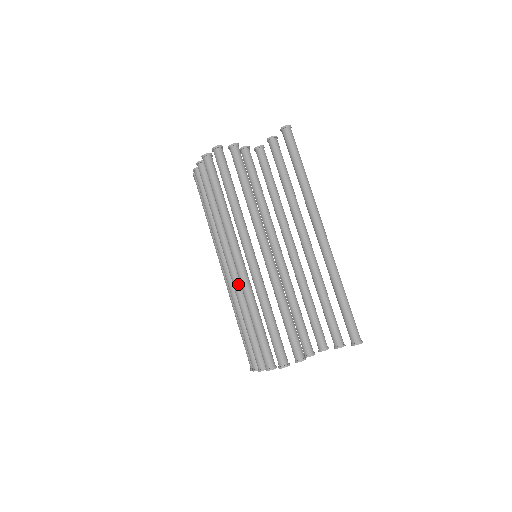
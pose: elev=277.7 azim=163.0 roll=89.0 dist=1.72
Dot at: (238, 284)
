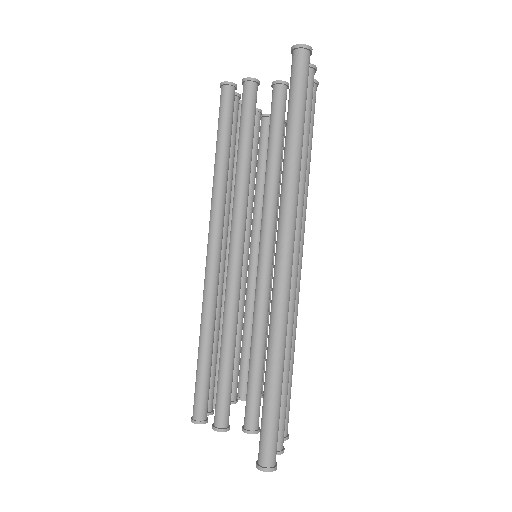
Dot at: occluded
